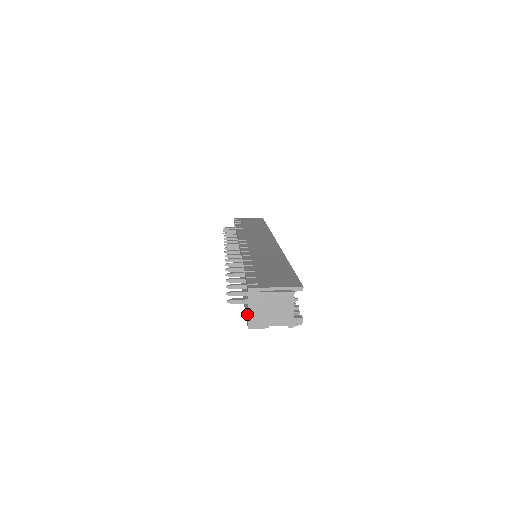
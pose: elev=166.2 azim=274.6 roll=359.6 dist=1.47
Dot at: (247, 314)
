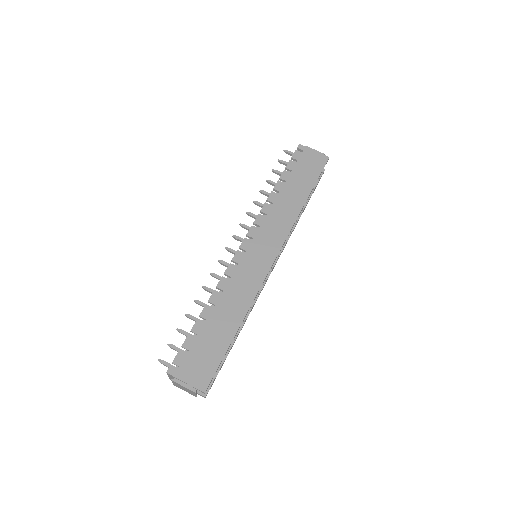
Dot at: occluded
